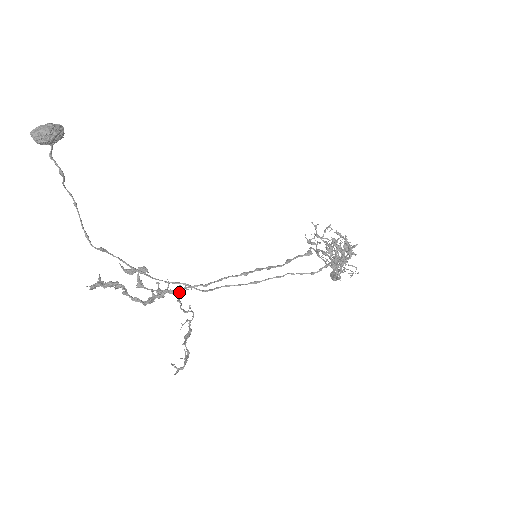
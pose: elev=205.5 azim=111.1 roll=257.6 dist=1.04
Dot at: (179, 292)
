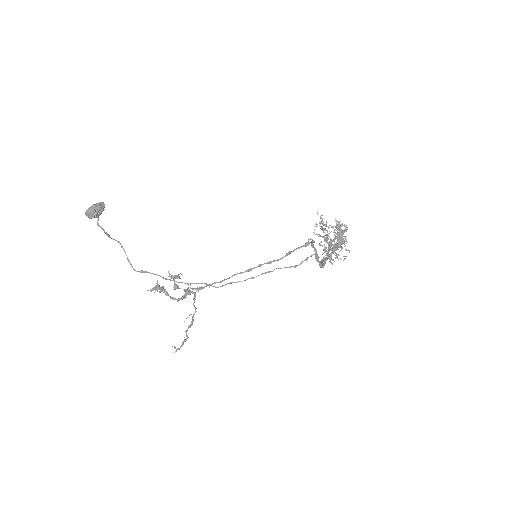
Dot at: occluded
